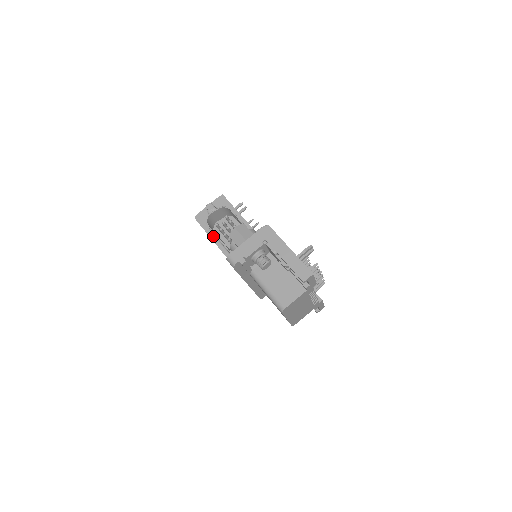
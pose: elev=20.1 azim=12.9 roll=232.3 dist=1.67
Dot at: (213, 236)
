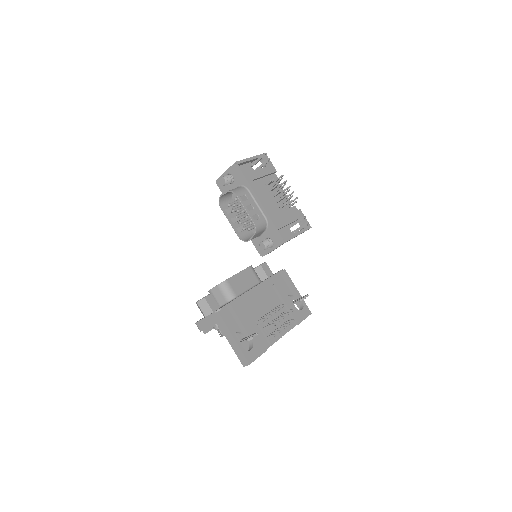
Dot at: (232, 206)
